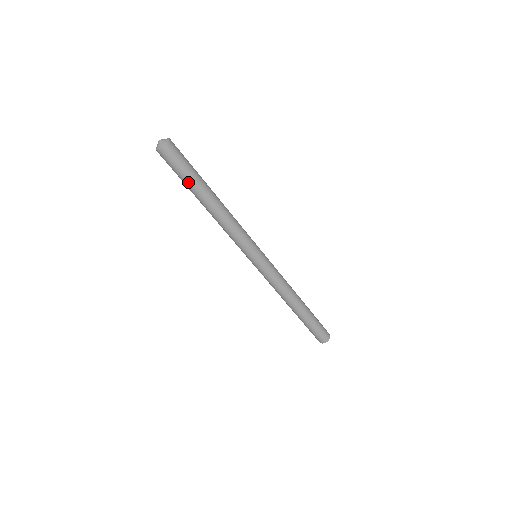
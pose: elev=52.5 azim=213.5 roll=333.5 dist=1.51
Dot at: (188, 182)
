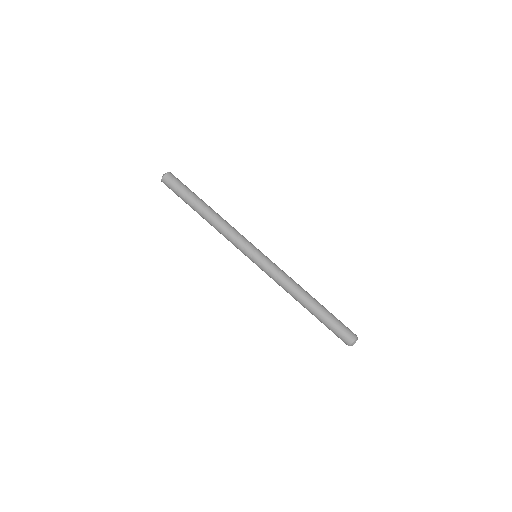
Dot at: (187, 197)
